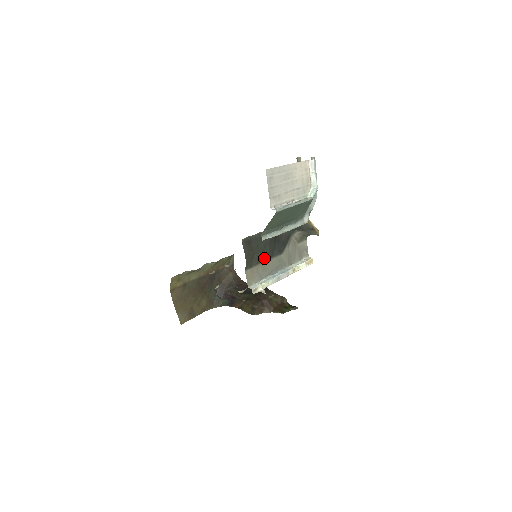
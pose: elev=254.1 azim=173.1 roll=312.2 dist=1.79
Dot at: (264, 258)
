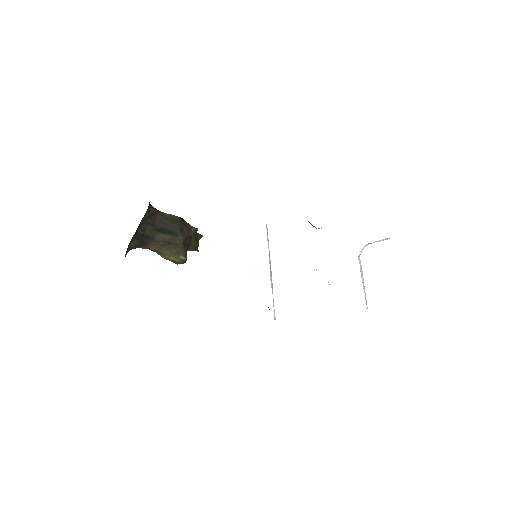
Dot at: occluded
